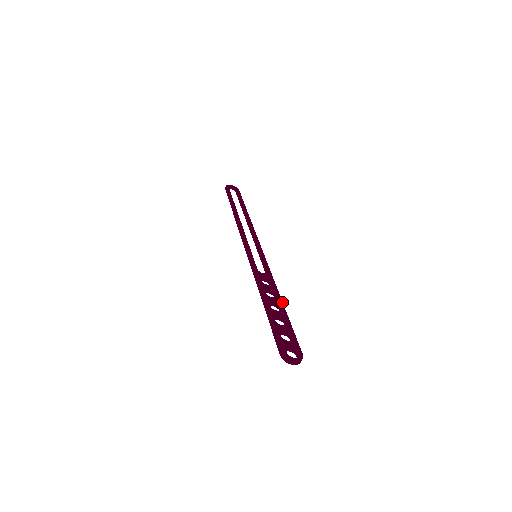
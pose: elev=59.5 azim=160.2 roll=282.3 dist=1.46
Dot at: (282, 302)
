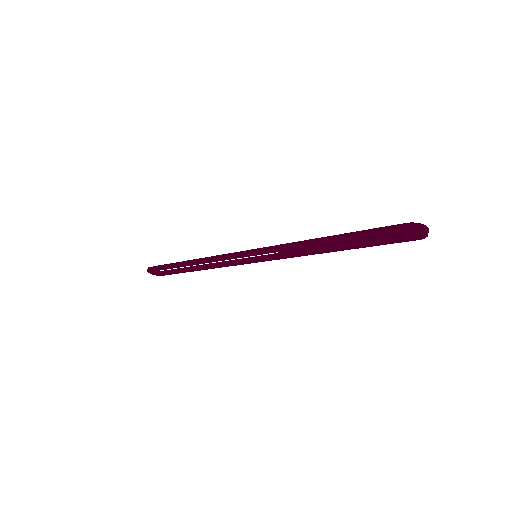
Dot at: occluded
